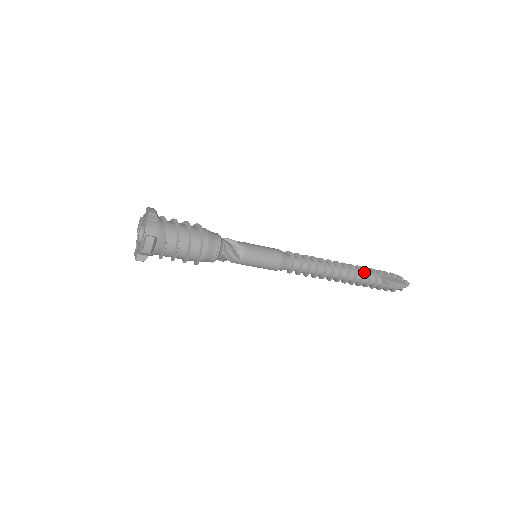
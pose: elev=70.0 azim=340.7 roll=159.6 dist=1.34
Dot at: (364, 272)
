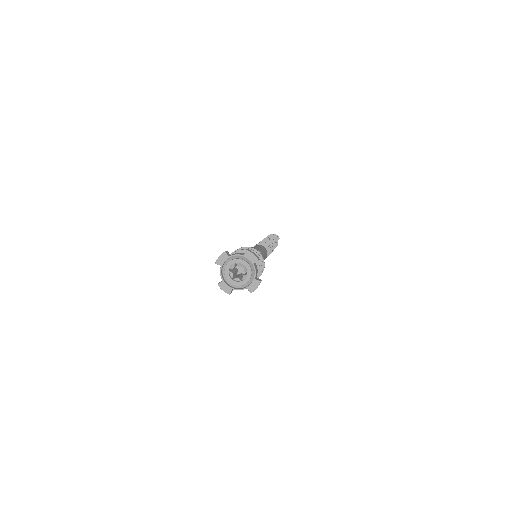
Dot at: occluded
